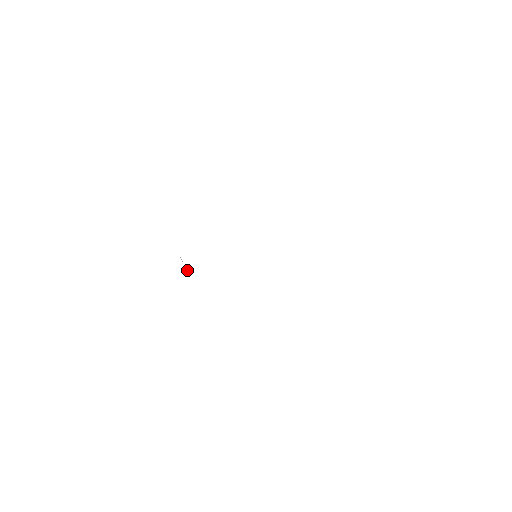
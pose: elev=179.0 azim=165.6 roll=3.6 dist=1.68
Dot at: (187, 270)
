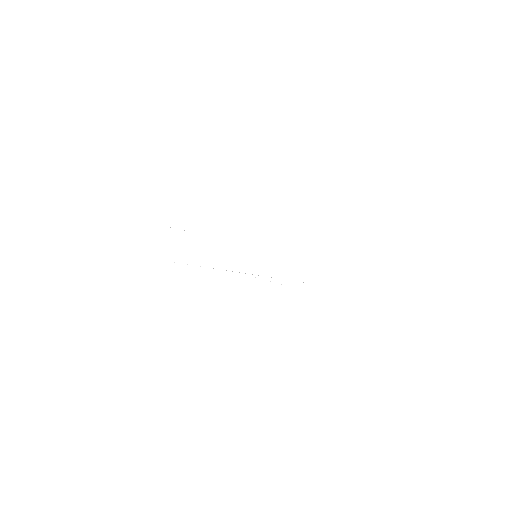
Dot at: occluded
